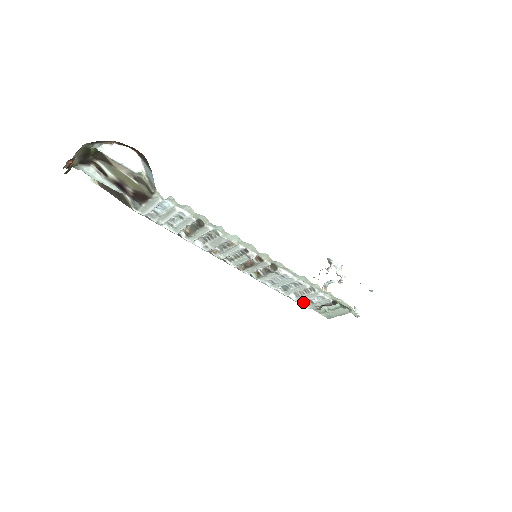
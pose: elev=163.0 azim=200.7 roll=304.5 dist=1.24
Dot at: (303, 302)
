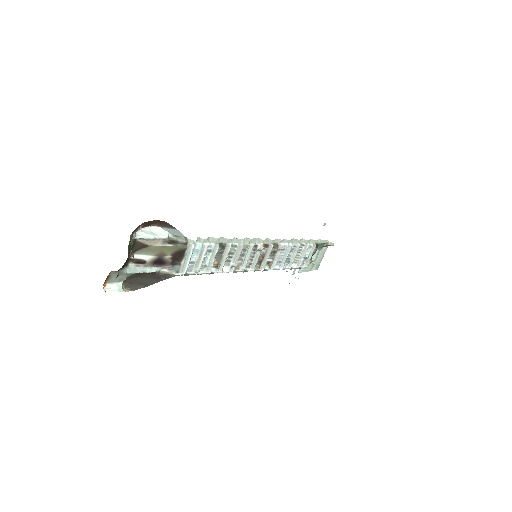
Dot at: (301, 265)
